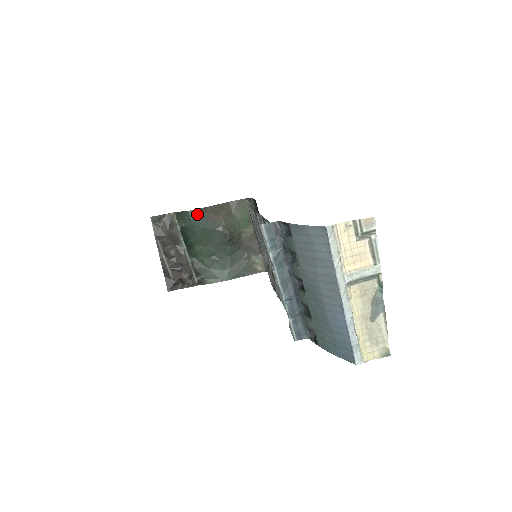
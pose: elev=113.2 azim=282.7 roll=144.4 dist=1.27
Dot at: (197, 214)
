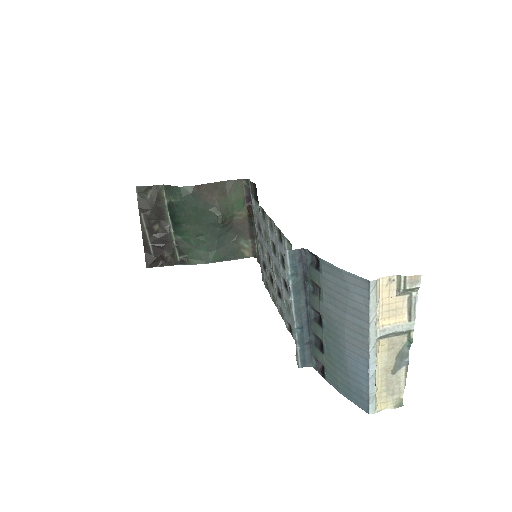
Dot at: (189, 191)
